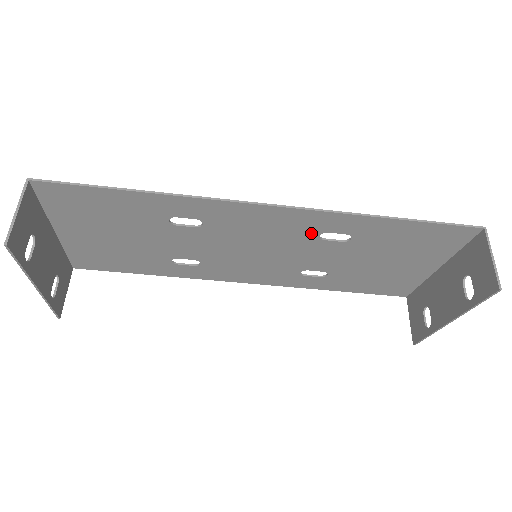
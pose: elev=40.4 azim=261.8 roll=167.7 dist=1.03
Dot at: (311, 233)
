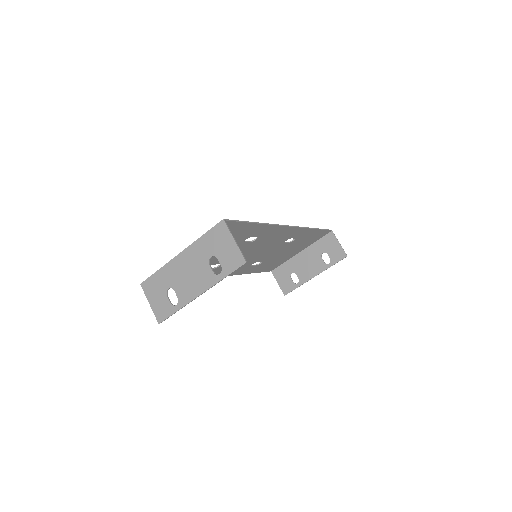
Dot at: (285, 239)
